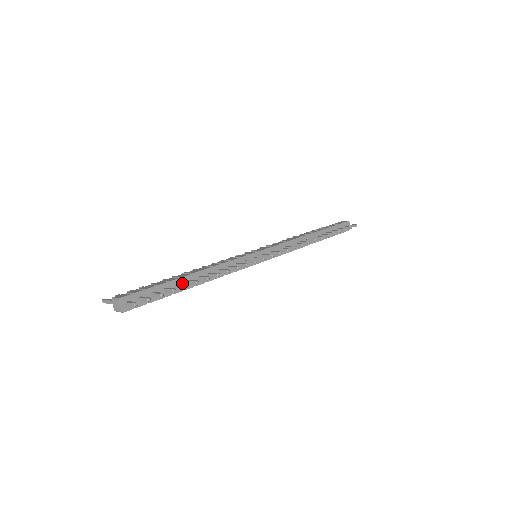
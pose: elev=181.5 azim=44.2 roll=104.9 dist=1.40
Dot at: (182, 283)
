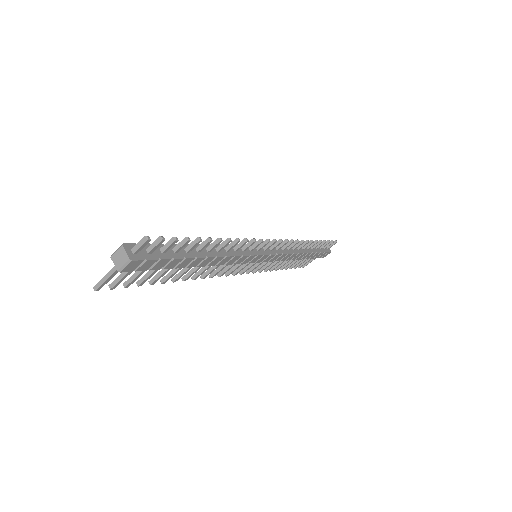
Dot at: (191, 250)
